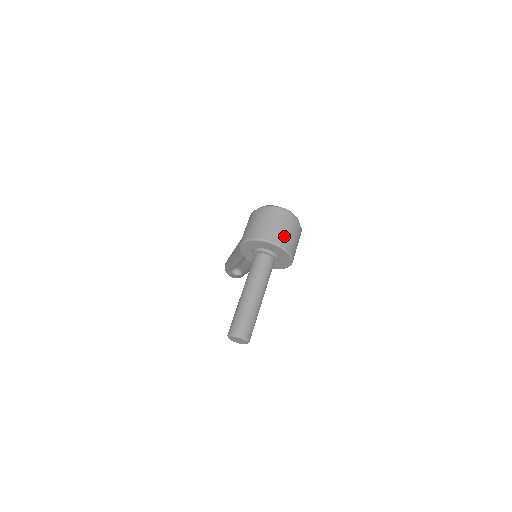
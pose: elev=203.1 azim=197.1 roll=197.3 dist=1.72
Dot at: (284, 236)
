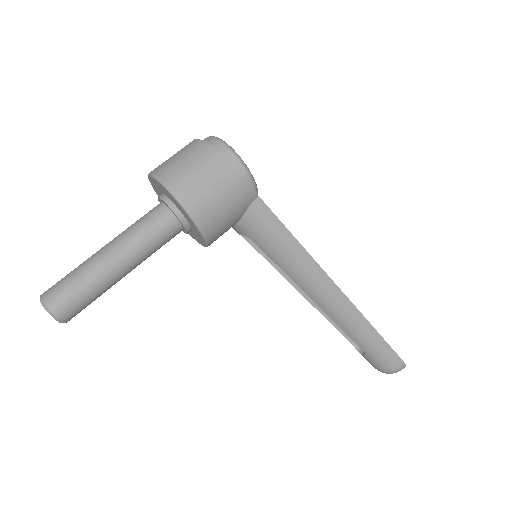
Dot at: (169, 162)
